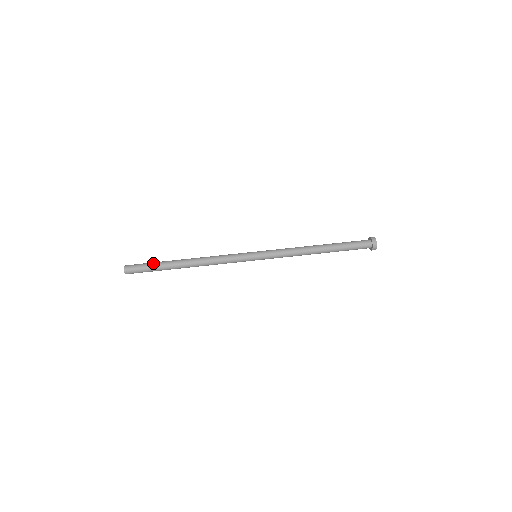
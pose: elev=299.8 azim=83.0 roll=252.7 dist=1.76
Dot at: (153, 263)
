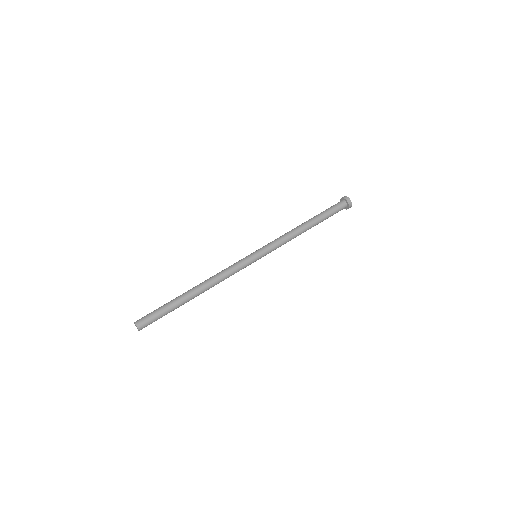
Dot at: (163, 306)
